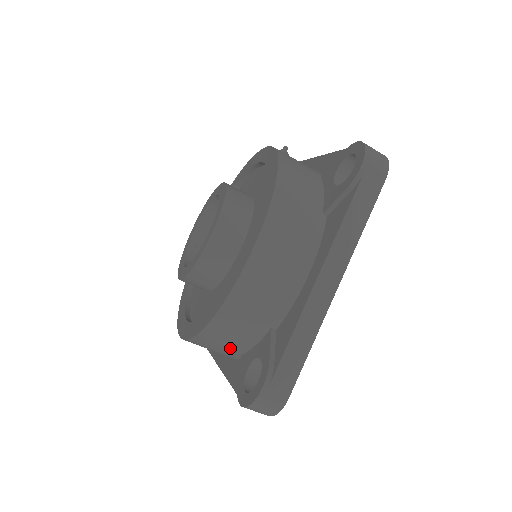
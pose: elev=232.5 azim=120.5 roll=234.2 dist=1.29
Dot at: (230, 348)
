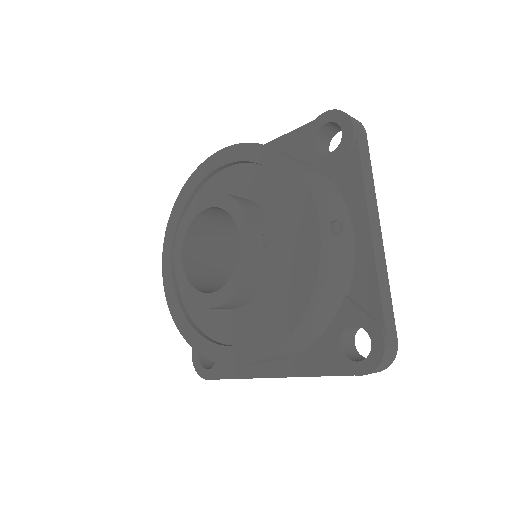
Dot at: occluded
